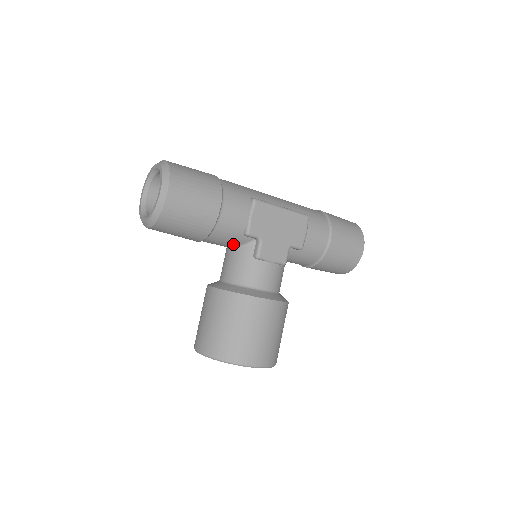
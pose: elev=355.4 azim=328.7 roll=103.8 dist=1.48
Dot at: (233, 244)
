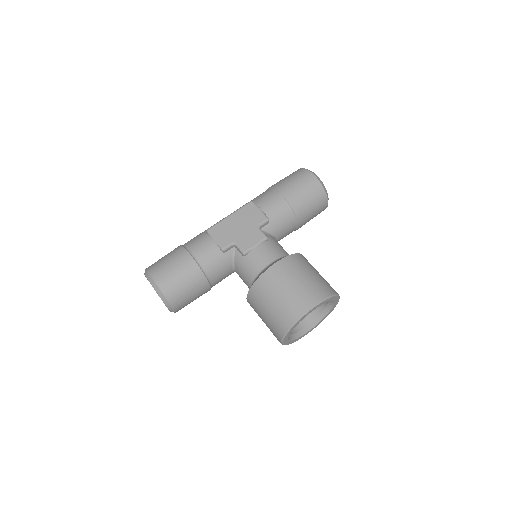
Dot at: (228, 265)
